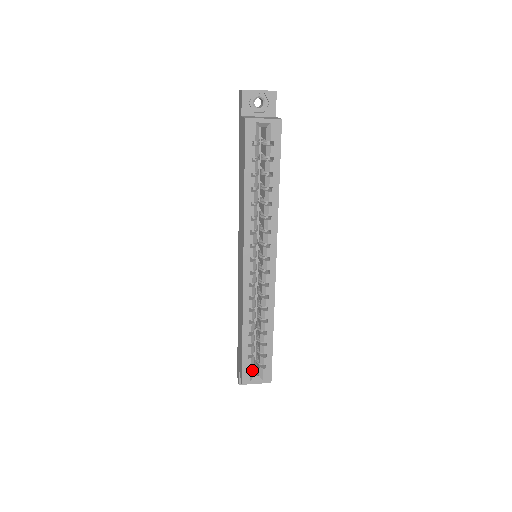
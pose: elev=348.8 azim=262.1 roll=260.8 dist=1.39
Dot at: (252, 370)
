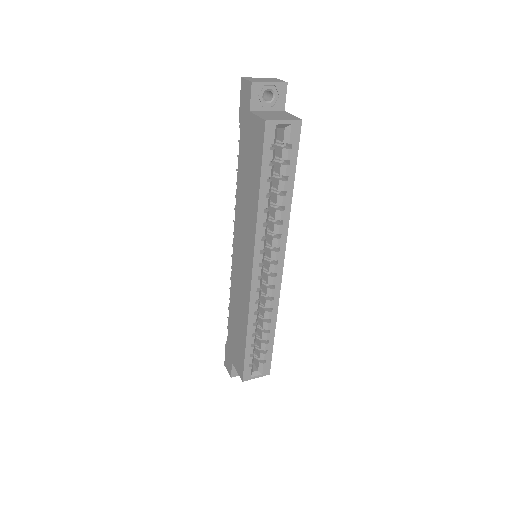
Dot at: (252, 366)
